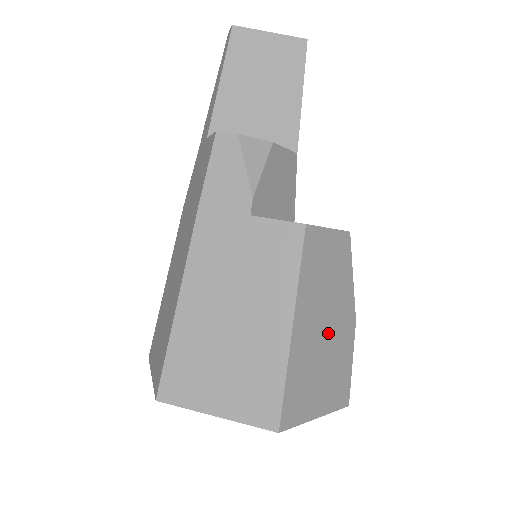
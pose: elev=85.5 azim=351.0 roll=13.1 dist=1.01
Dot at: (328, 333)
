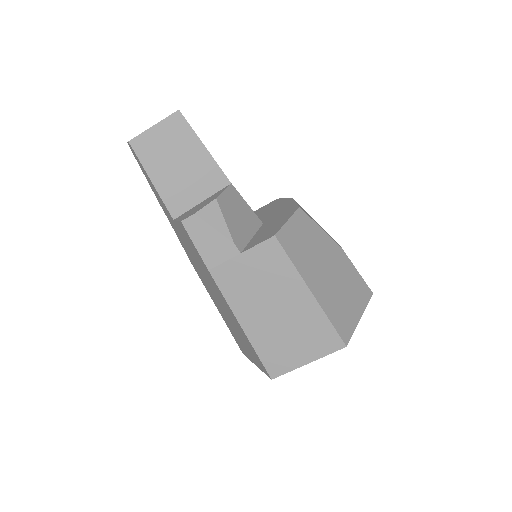
Dot at: (332, 272)
